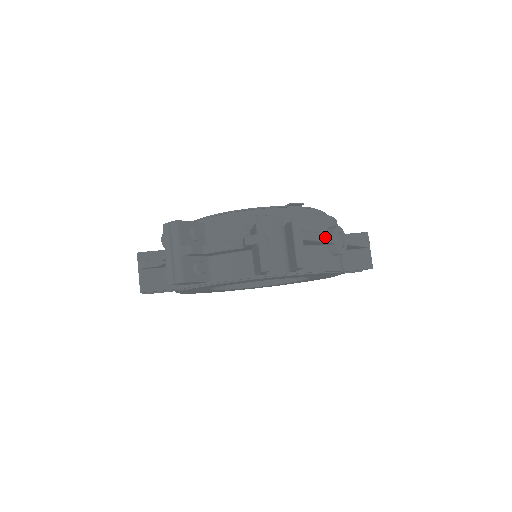
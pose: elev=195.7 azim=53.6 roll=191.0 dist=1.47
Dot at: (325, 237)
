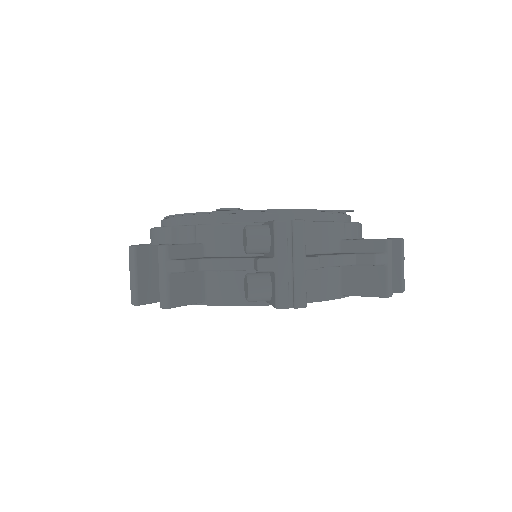
Dot at: occluded
